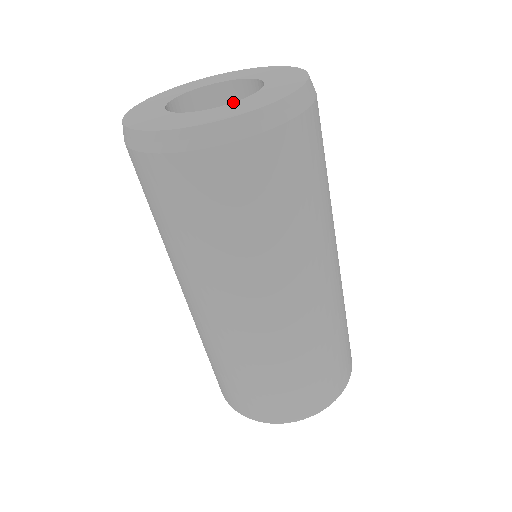
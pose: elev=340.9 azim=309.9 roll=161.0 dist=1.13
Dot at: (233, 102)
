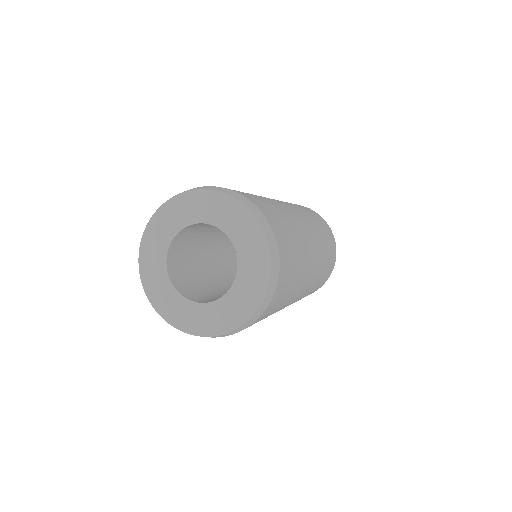
Dot at: (223, 296)
